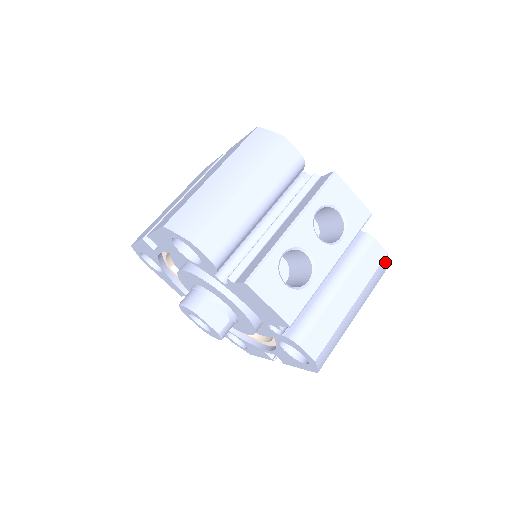
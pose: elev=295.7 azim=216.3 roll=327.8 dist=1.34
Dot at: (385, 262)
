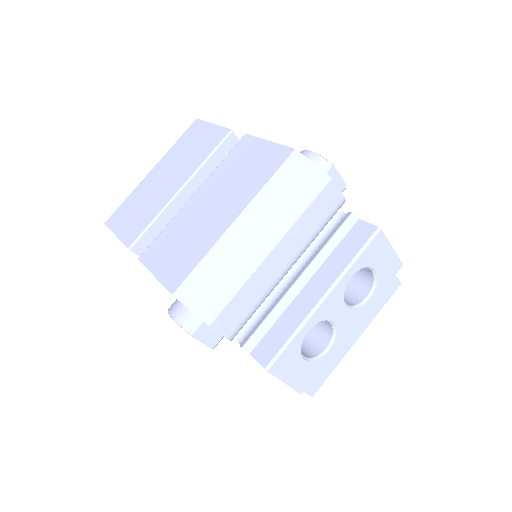
Dot at: occluded
